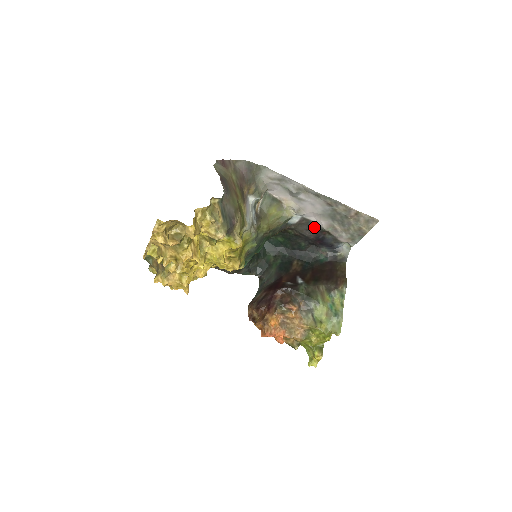
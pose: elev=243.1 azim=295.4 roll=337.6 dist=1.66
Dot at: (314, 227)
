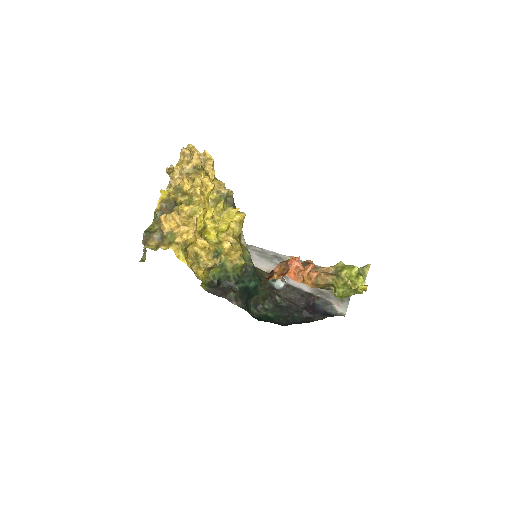
Dot at: (301, 294)
